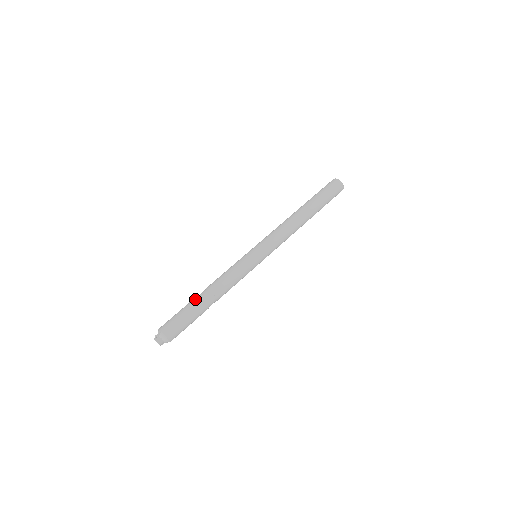
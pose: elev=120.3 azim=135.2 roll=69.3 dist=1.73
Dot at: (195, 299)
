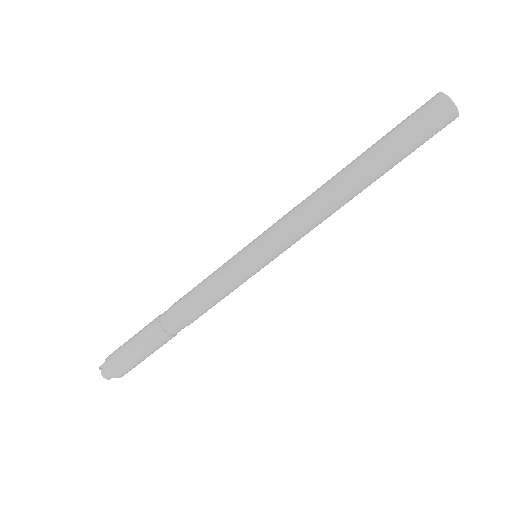
Dot at: (152, 321)
